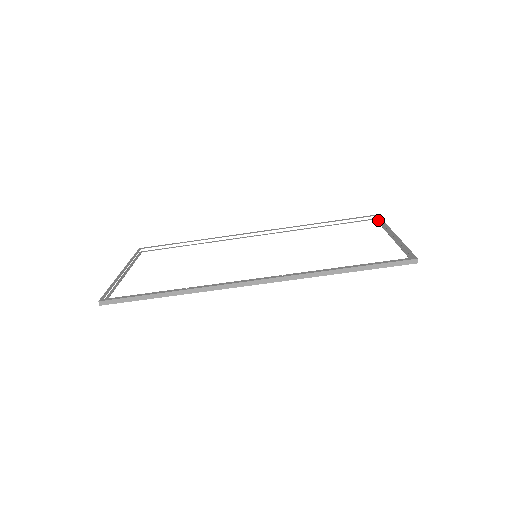
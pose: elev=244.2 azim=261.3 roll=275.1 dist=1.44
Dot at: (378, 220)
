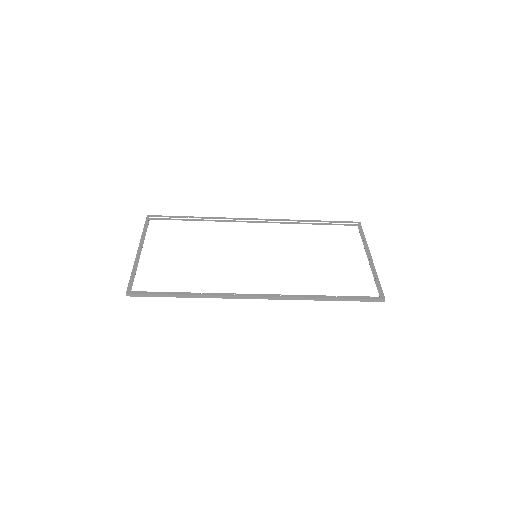
Dot at: (359, 228)
